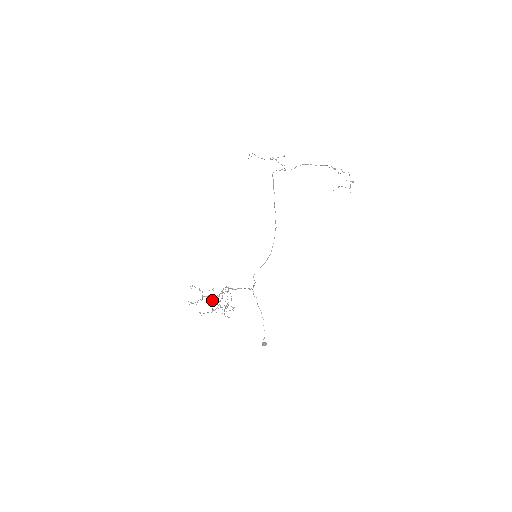
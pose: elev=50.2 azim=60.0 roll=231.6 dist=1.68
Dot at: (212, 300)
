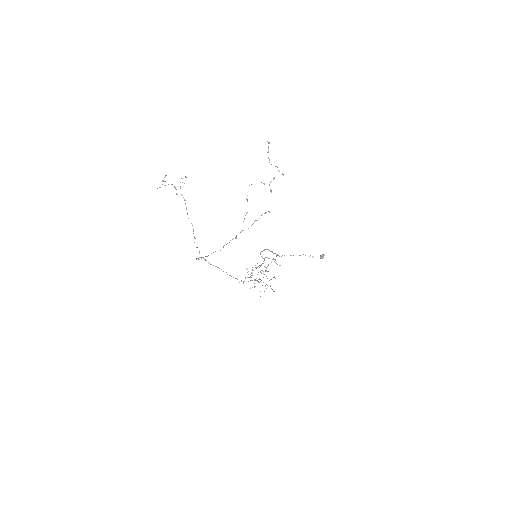
Dot at: occluded
